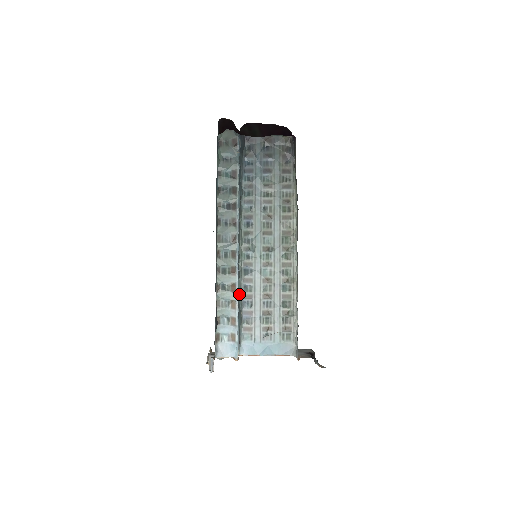
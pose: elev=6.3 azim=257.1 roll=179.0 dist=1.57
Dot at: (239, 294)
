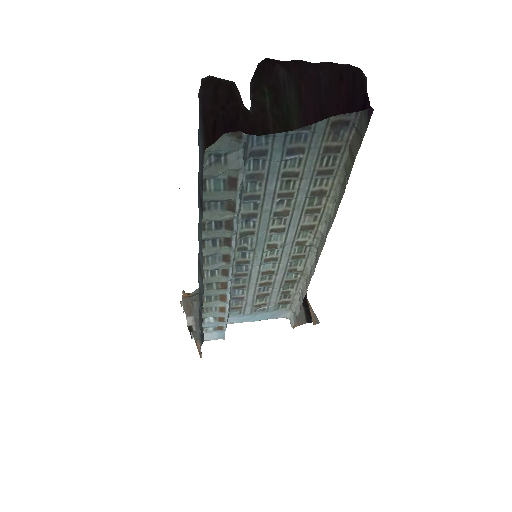
Dot at: occluded
